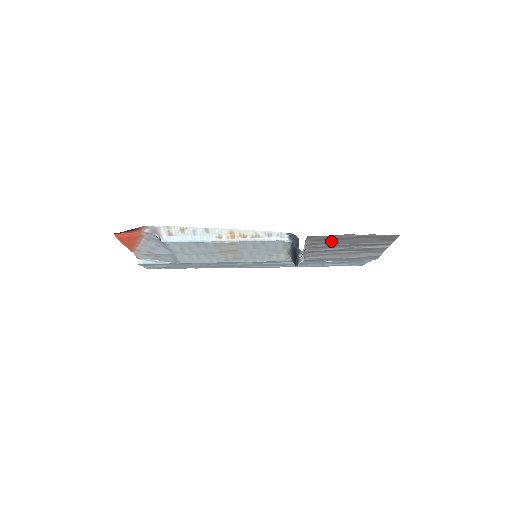
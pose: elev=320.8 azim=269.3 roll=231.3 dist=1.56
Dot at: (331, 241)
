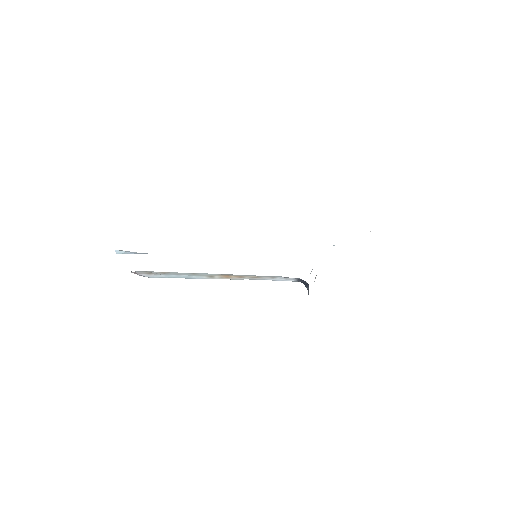
Dot at: occluded
